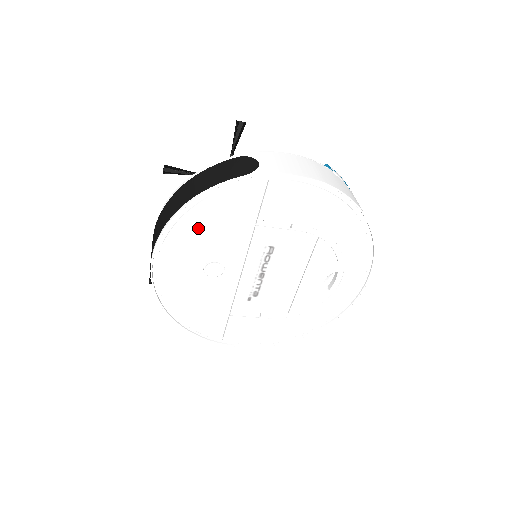
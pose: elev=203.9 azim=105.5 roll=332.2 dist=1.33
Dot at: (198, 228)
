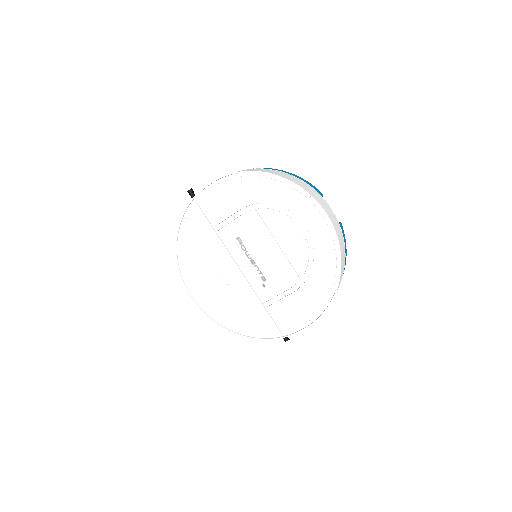
Dot at: (192, 258)
